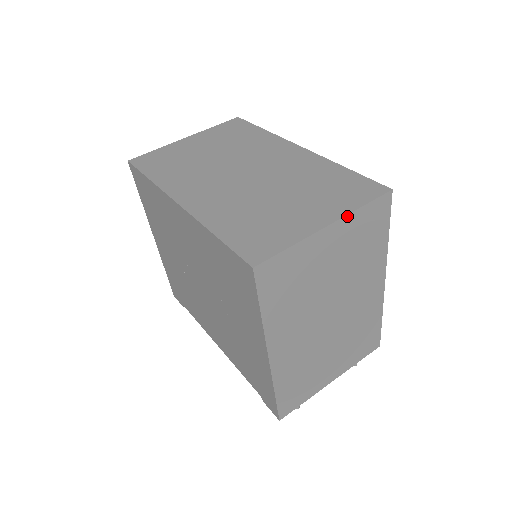
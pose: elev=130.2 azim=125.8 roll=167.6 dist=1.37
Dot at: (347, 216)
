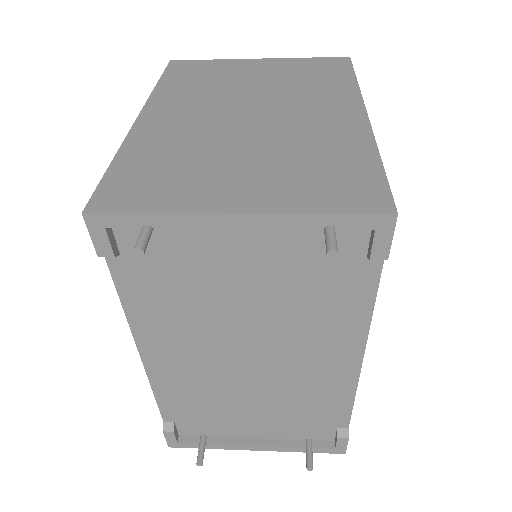
Dot at: (284, 59)
